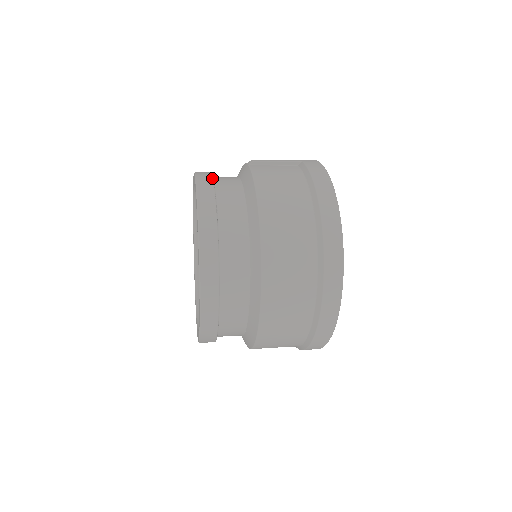
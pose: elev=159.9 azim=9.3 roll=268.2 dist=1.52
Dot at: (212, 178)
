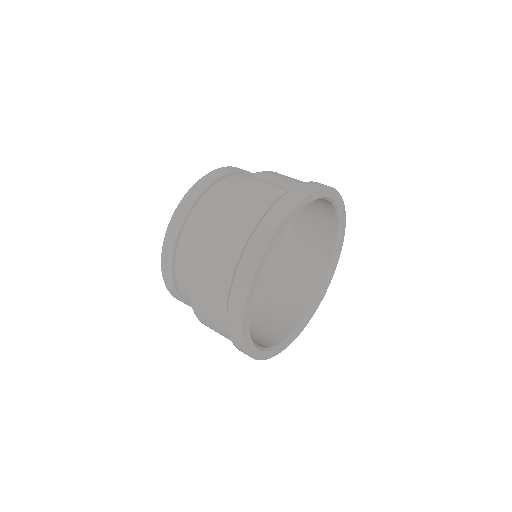
Dot at: (213, 180)
